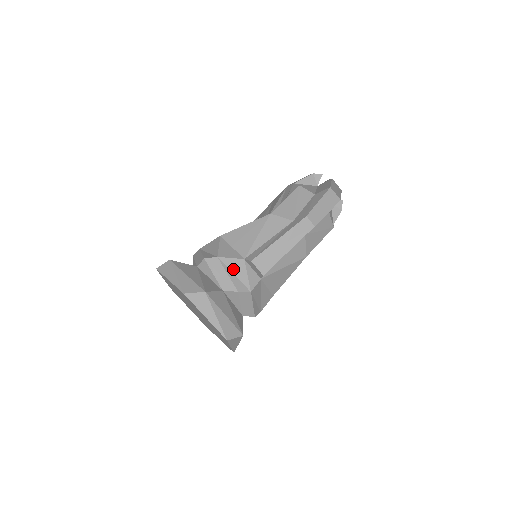
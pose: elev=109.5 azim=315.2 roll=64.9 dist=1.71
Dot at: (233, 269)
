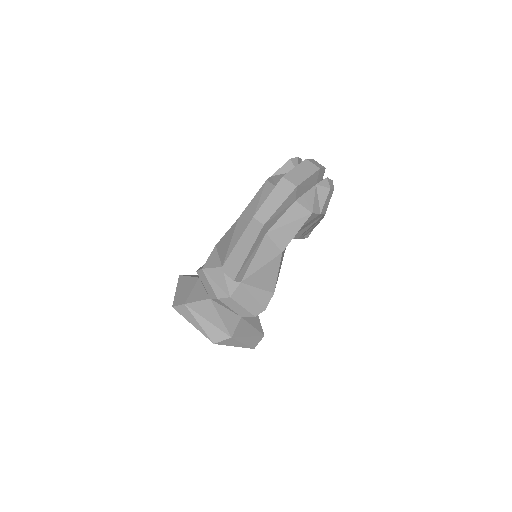
Dot at: (214, 278)
